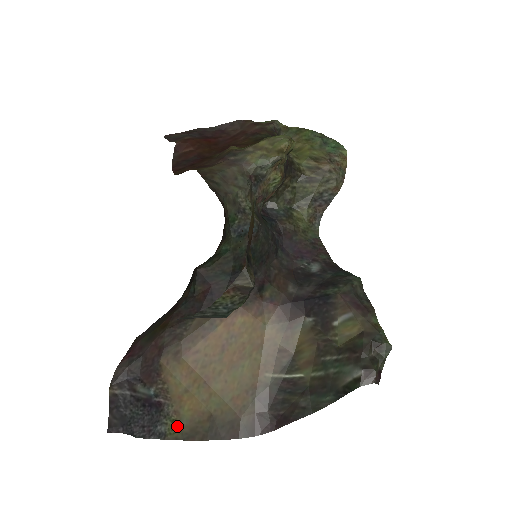
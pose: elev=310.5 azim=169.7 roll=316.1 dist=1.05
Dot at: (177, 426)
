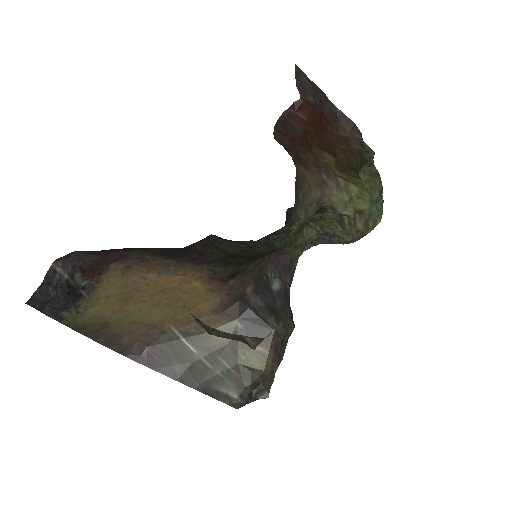
Dot at: (77, 317)
